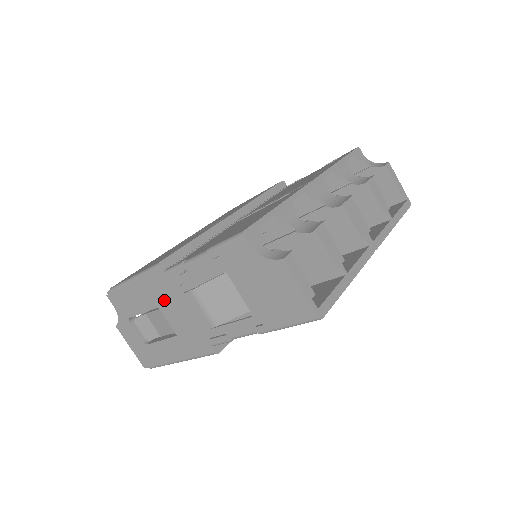
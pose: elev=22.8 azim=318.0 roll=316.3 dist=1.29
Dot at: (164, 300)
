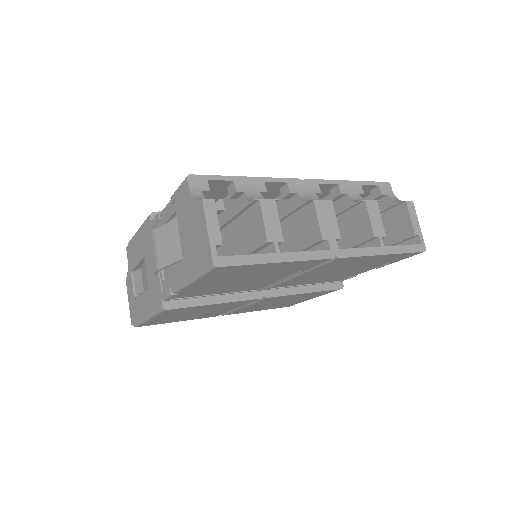
Dot at: (148, 250)
